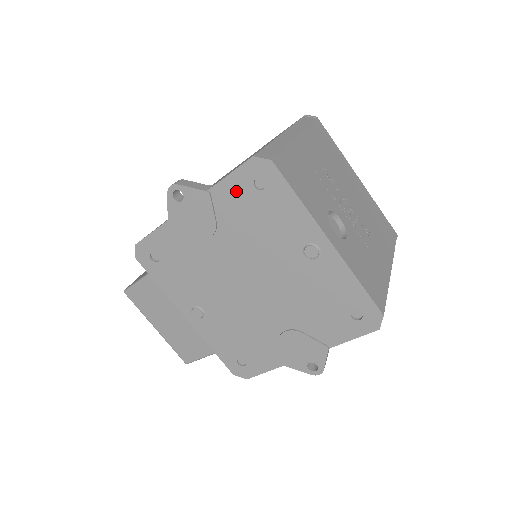
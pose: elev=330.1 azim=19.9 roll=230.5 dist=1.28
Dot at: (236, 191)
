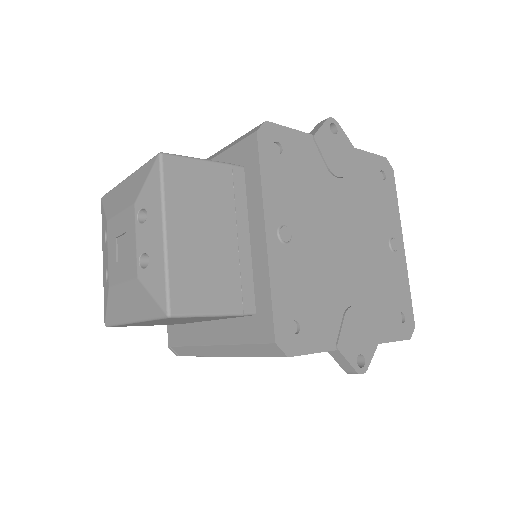
Dot at: (369, 166)
